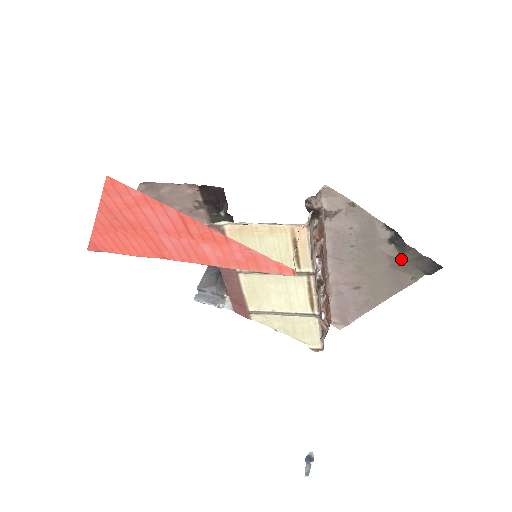
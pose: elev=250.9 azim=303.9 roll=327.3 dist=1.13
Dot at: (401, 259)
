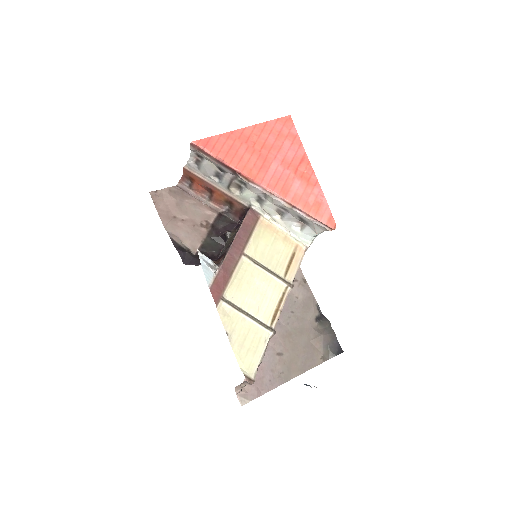
Dot at: (322, 333)
